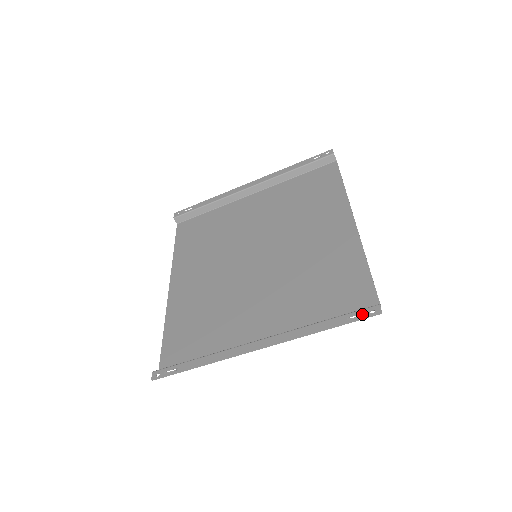
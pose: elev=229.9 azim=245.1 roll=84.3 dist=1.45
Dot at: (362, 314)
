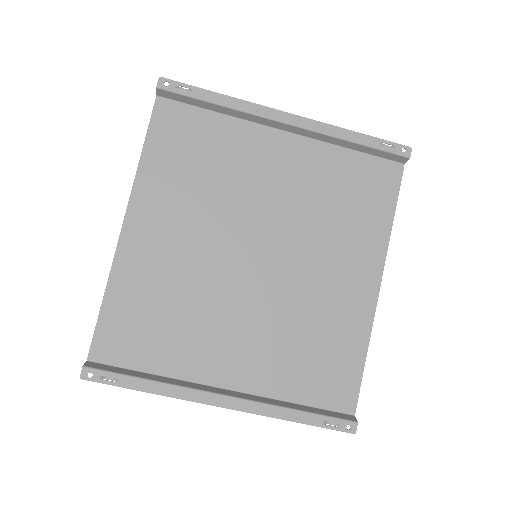
Dot at: (338, 424)
